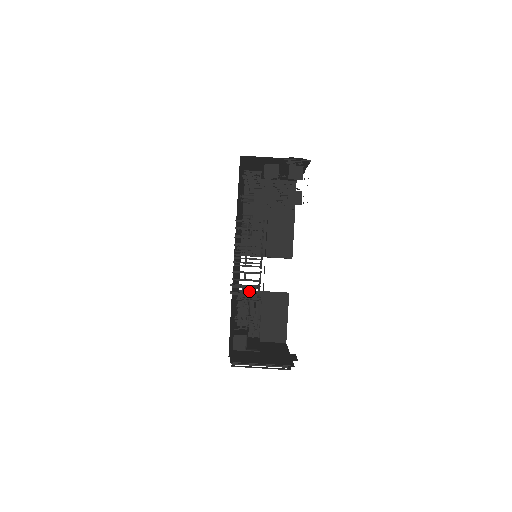
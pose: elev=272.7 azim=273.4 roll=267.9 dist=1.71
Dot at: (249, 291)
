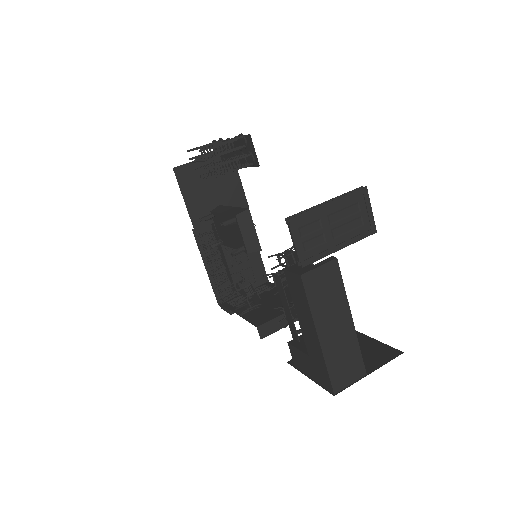
Dot at: occluded
